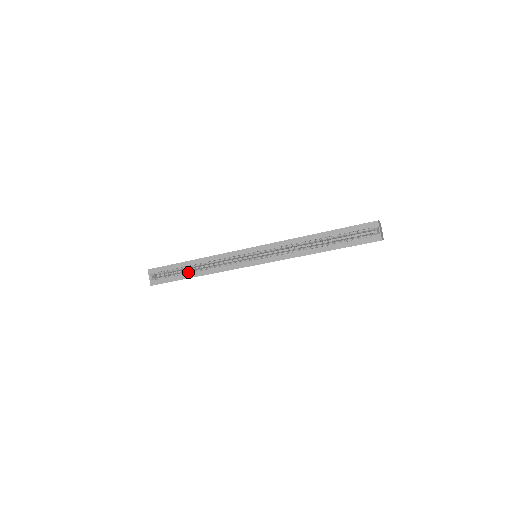
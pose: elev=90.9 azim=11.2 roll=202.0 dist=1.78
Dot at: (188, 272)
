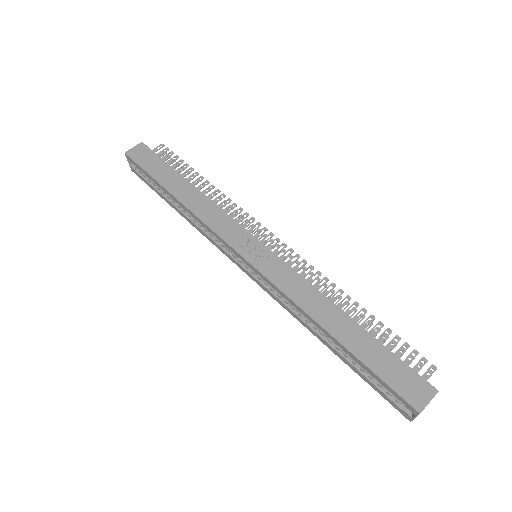
Dot at: (171, 199)
